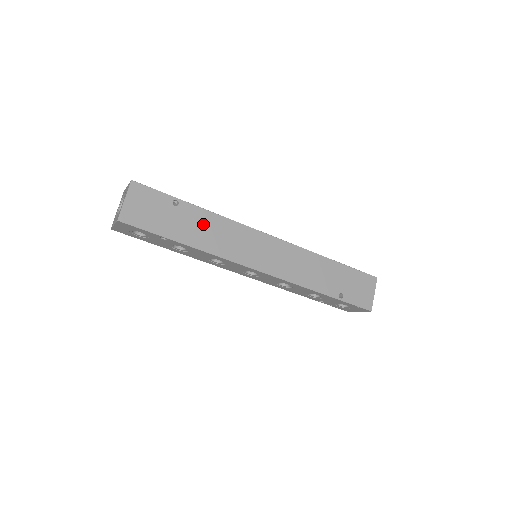
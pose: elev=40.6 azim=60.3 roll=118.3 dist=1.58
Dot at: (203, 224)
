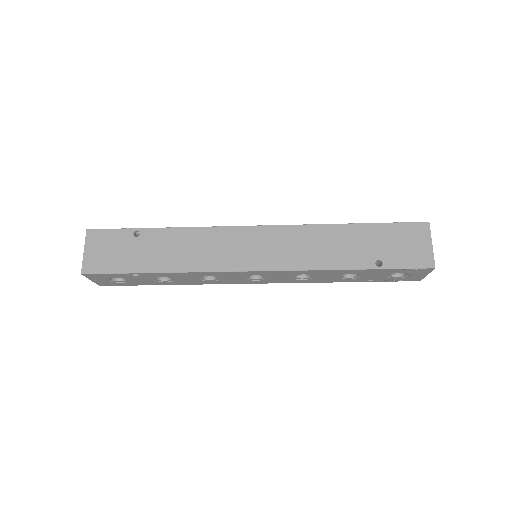
Dot at: (172, 244)
